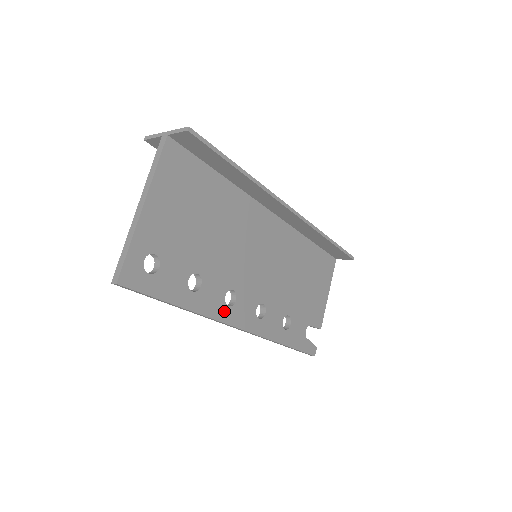
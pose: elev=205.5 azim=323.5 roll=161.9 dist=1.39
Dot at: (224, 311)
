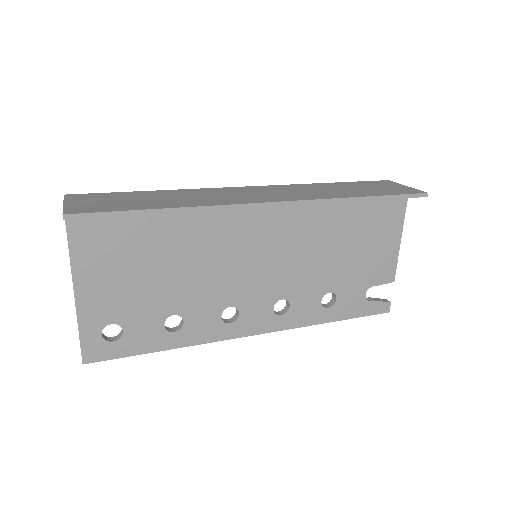
Dot at: (226, 329)
